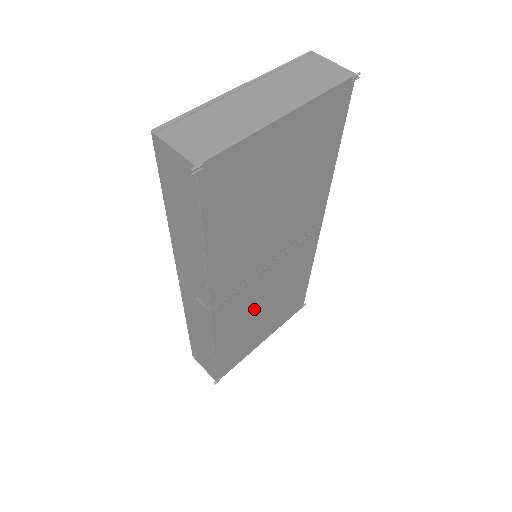
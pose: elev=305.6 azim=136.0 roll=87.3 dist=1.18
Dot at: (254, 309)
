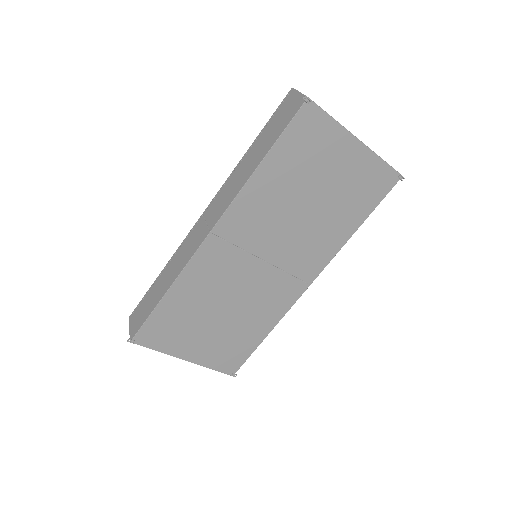
Dot at: (219, 295)
